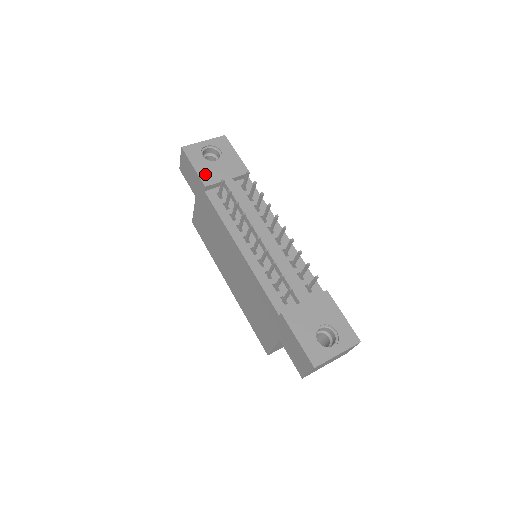
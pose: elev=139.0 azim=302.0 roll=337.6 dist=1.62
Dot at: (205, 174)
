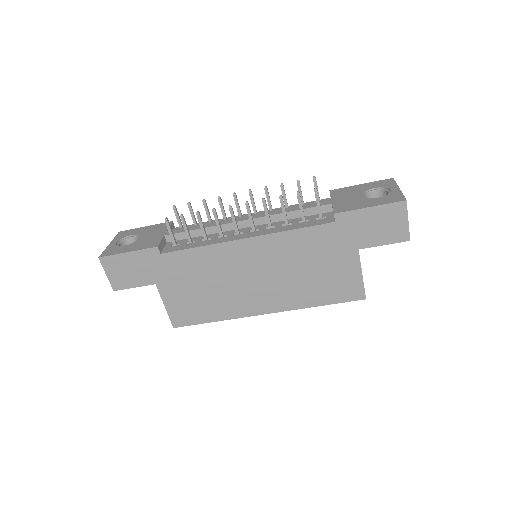
Dot at: (144, 246)
